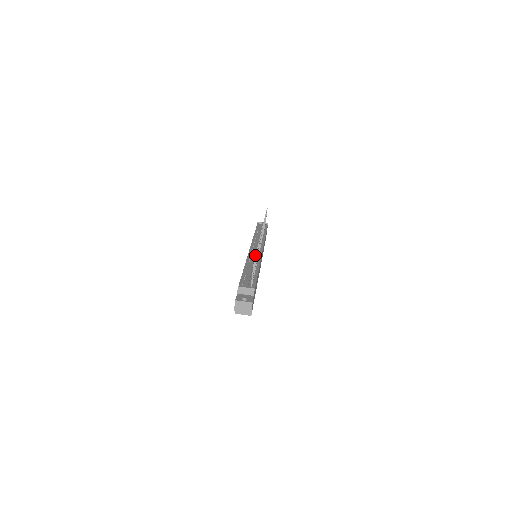
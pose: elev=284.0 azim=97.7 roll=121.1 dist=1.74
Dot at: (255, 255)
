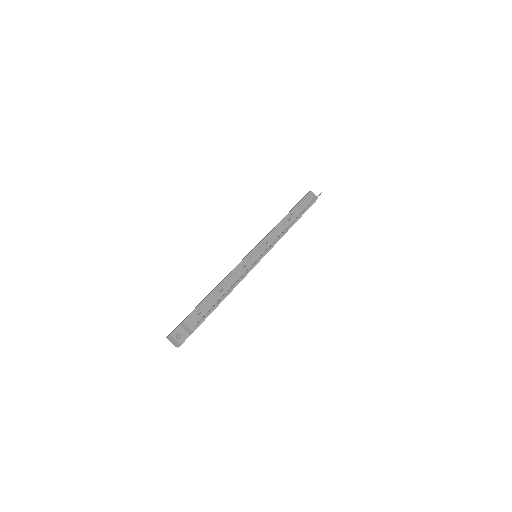
Dot at: (245, 268)
